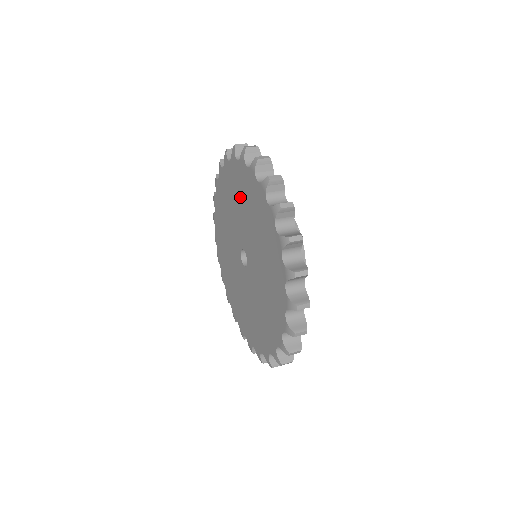
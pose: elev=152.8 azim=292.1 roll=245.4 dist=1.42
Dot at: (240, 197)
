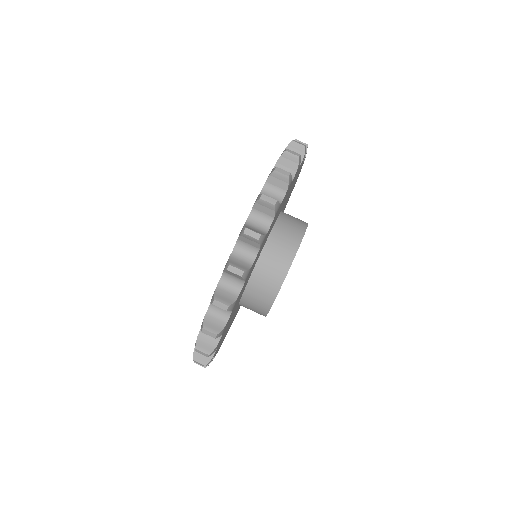
Dot at: occluded
